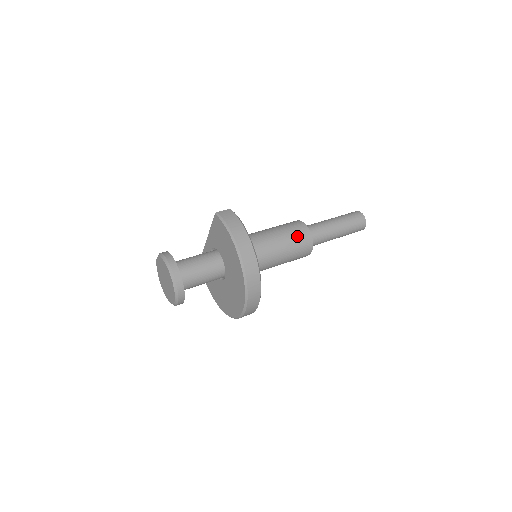
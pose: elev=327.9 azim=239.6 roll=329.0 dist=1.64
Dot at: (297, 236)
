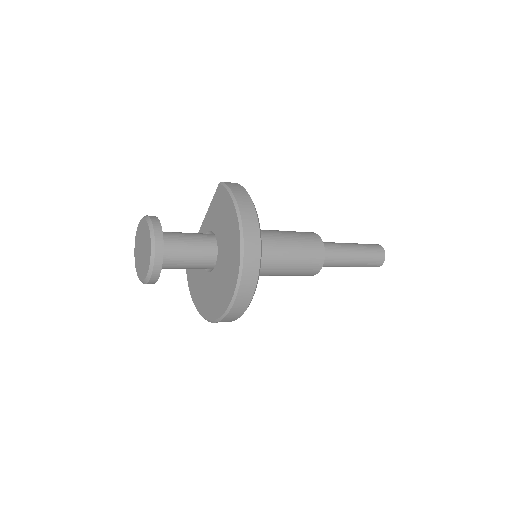
Dot at: (308, 243)
